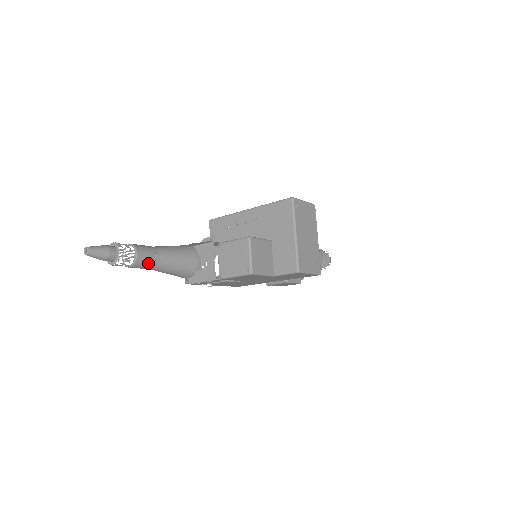
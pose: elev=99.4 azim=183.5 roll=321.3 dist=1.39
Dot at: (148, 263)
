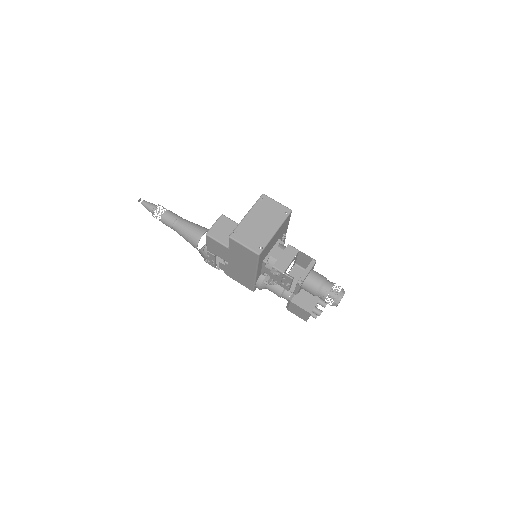
Dot at: (170, 221)
